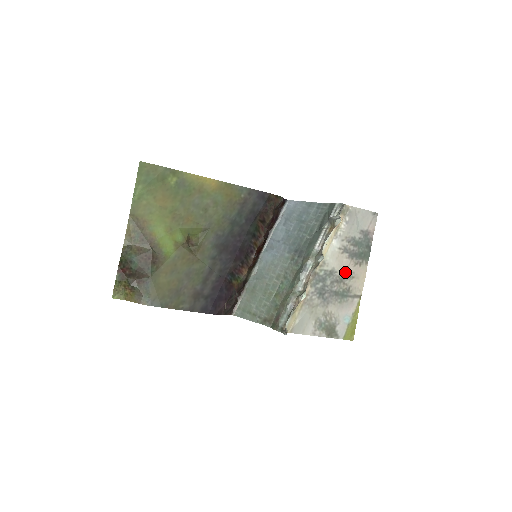
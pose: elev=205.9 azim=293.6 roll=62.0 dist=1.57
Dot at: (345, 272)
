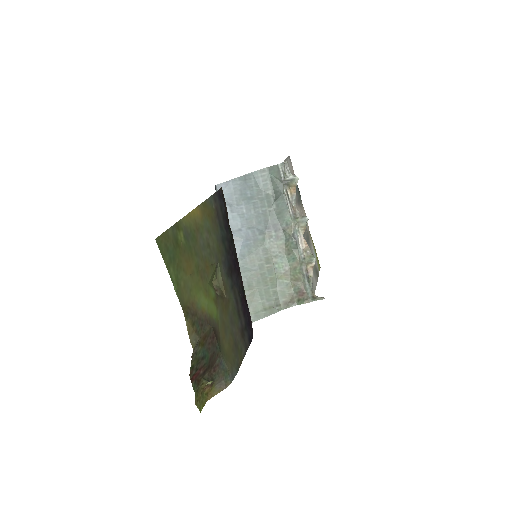
Dot at: occluded
